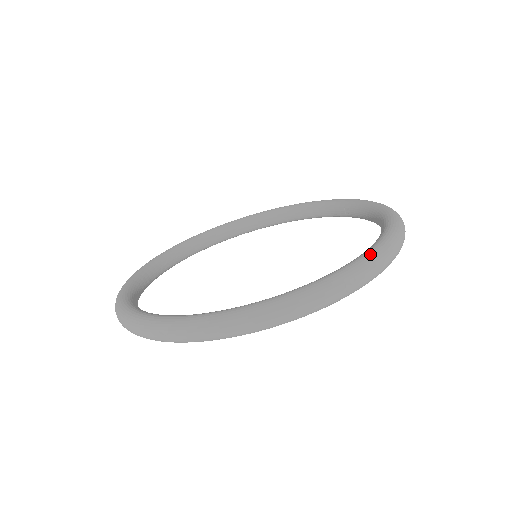
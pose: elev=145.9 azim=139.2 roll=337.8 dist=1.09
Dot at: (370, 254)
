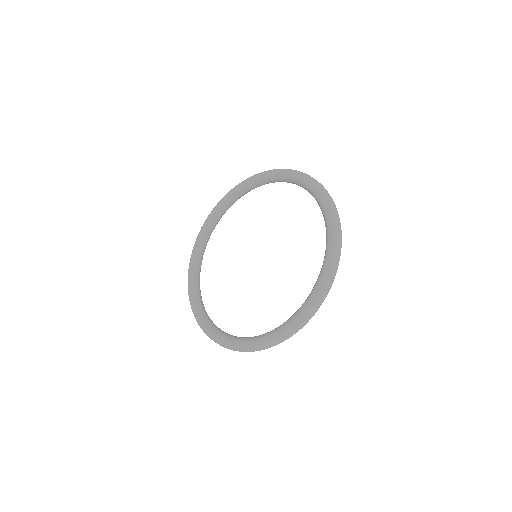
Dot at: (329, 263)
